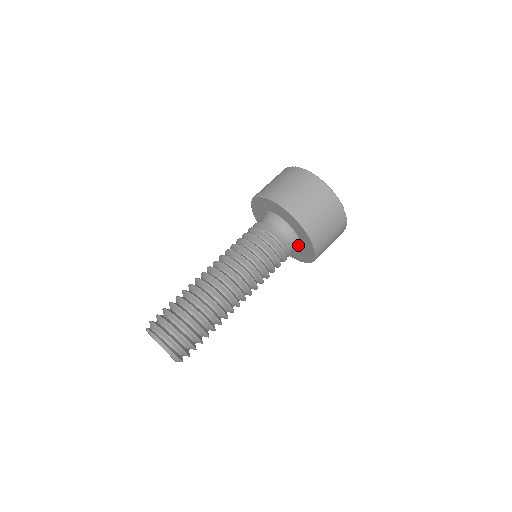
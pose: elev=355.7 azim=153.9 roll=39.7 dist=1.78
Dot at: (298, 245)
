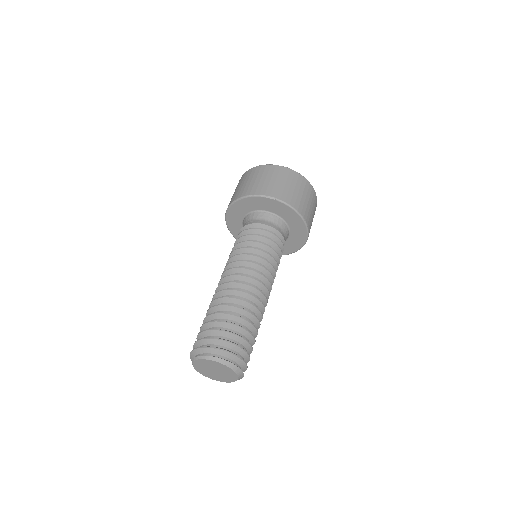
Dot at: occluded
